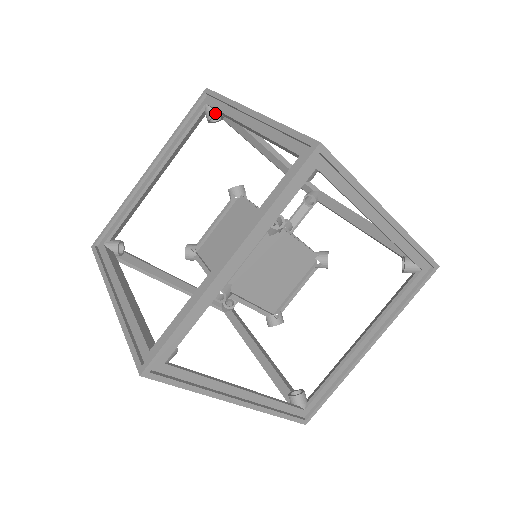
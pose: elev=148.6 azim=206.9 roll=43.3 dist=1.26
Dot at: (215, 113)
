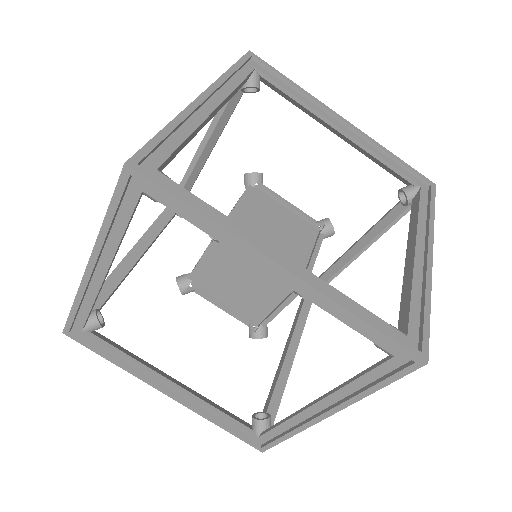
Dot at: (244, 83)
